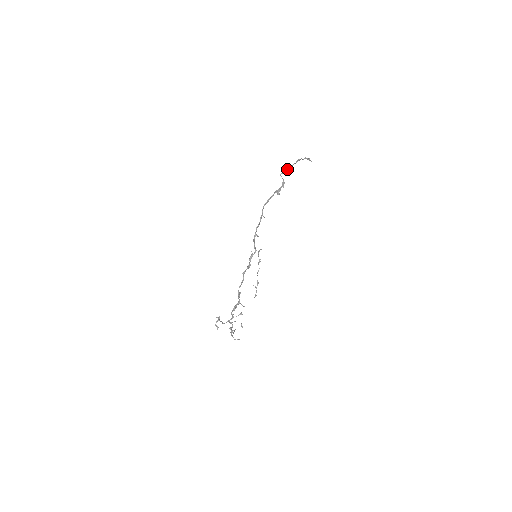
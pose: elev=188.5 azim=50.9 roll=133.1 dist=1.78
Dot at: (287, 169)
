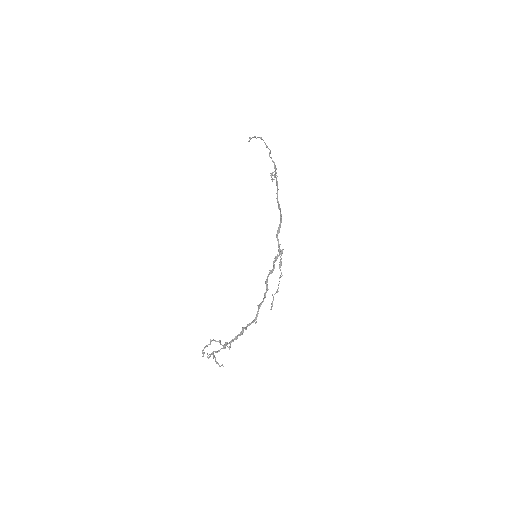
Dot at: (269, 149)
